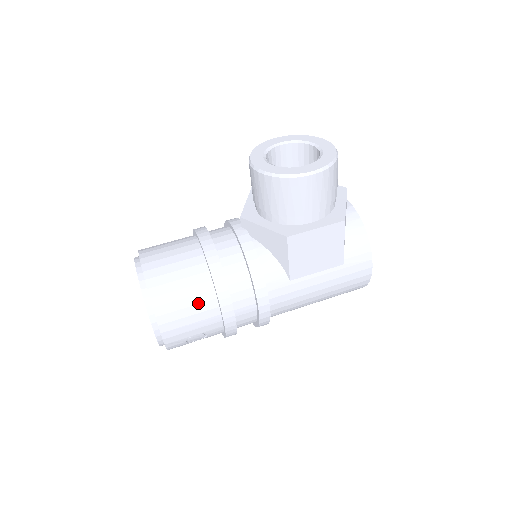
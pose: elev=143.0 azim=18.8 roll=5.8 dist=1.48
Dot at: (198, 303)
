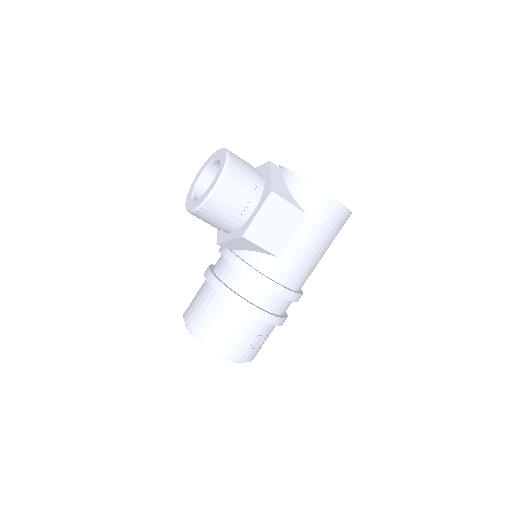
Dot at: (232, 321)
